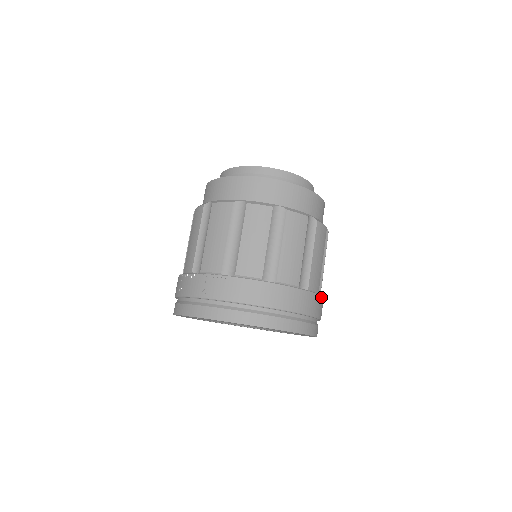
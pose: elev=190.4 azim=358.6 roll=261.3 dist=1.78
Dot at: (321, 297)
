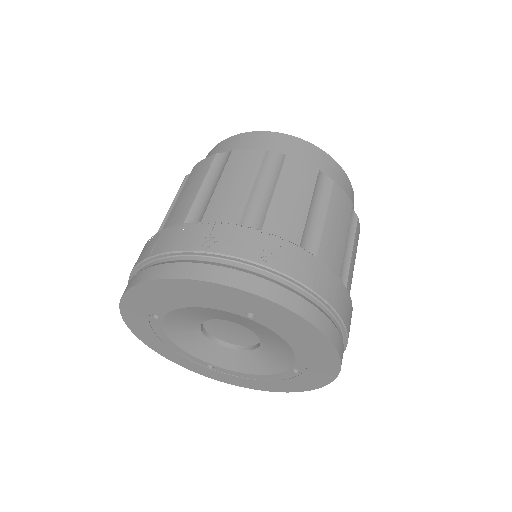
Dot at: occluded
